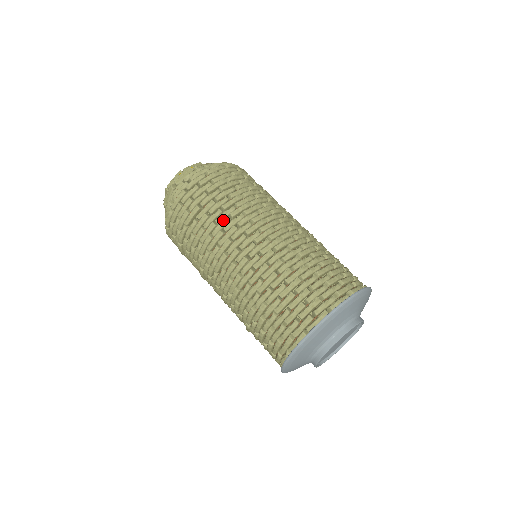
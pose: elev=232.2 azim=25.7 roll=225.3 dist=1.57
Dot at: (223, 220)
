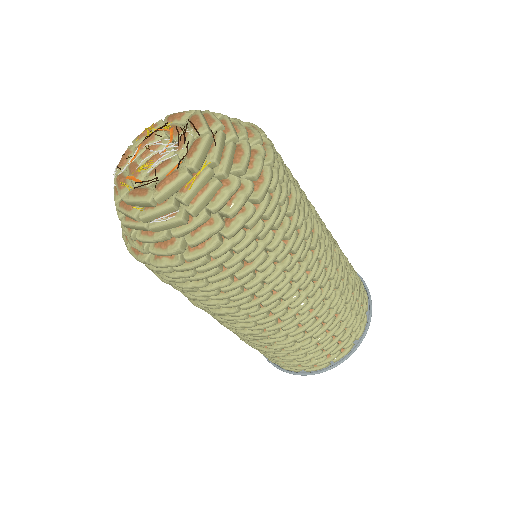
Dot at: (274, 276)
